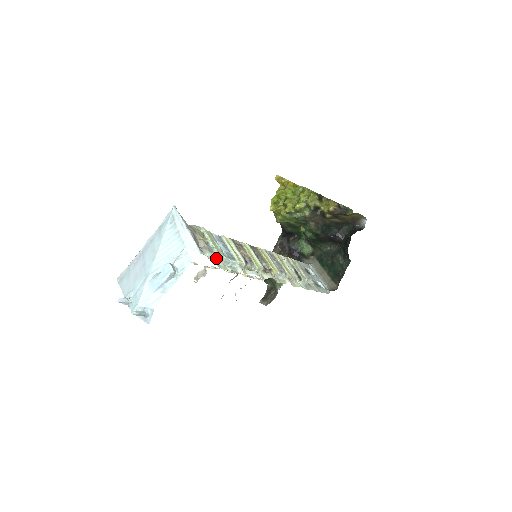
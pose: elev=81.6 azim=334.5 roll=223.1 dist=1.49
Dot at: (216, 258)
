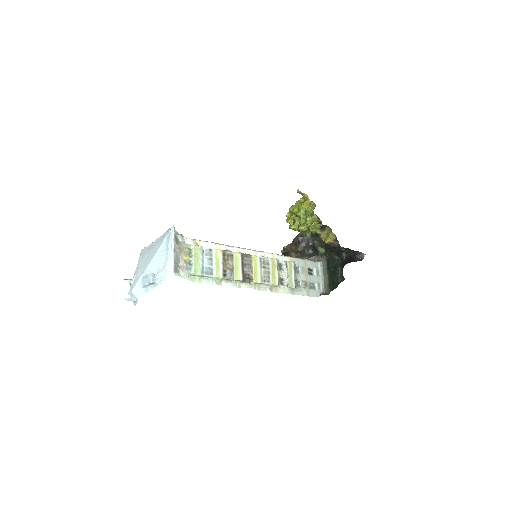
Dot at: (192, 274)
